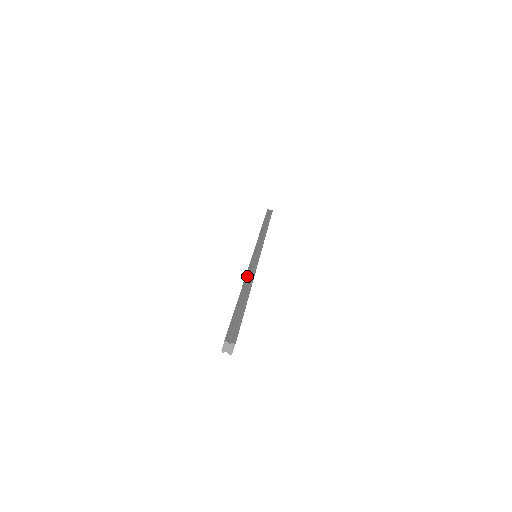
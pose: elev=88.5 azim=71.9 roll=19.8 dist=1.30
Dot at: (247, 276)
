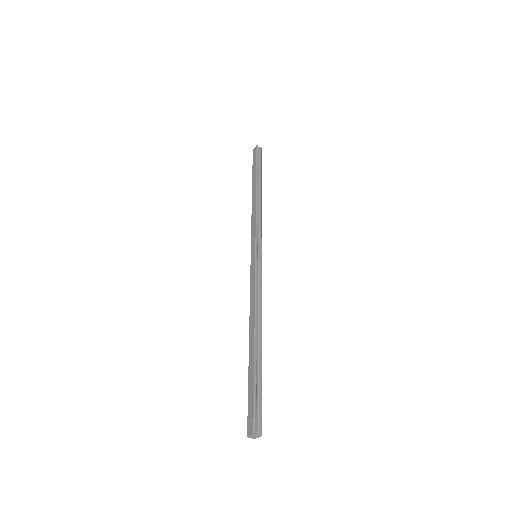
Dot at: (257, 309)
